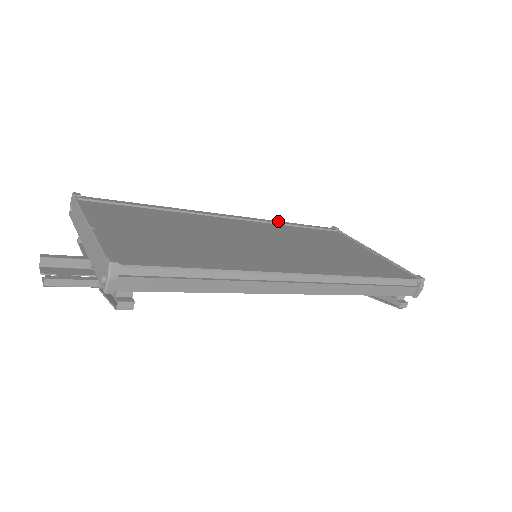
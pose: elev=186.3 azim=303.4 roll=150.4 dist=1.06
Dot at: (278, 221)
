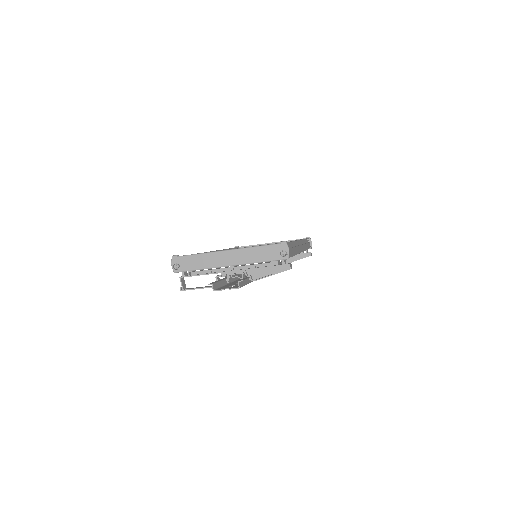
Dot at: occluded
